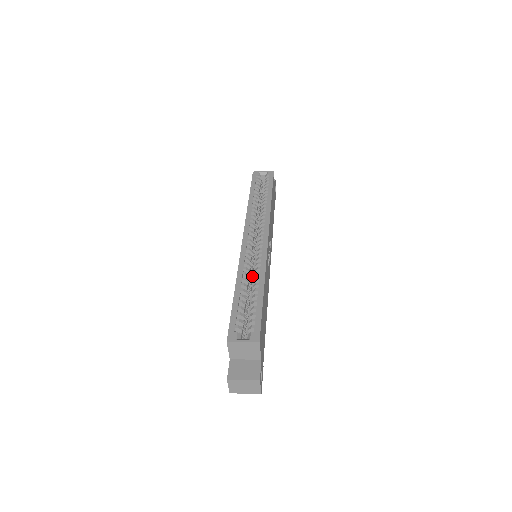
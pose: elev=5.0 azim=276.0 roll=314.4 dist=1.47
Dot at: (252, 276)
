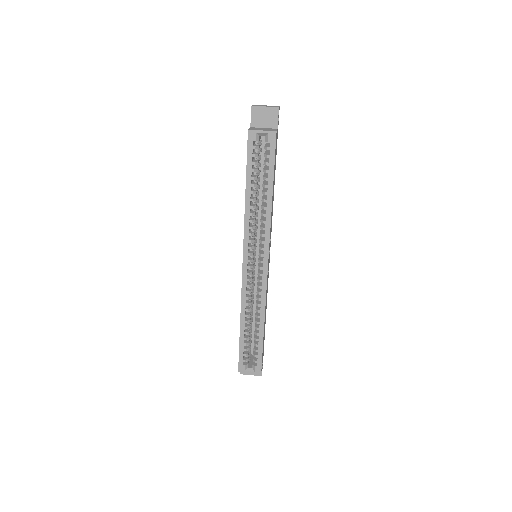
Dot at: (253, 298)
